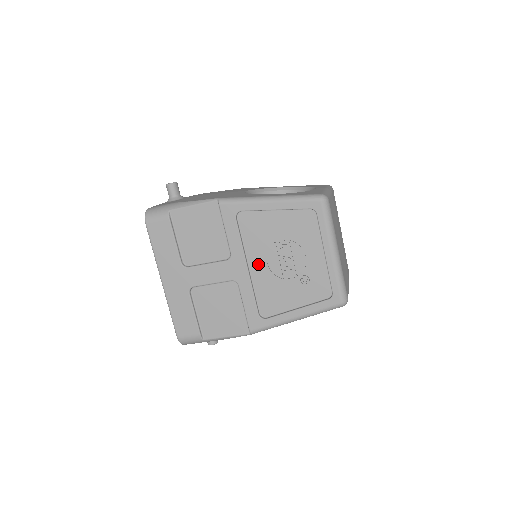
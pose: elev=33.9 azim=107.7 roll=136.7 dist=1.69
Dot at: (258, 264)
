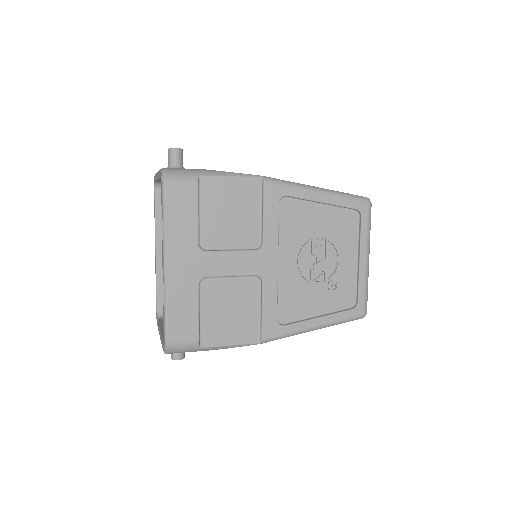
Dot at: (289, 260)
